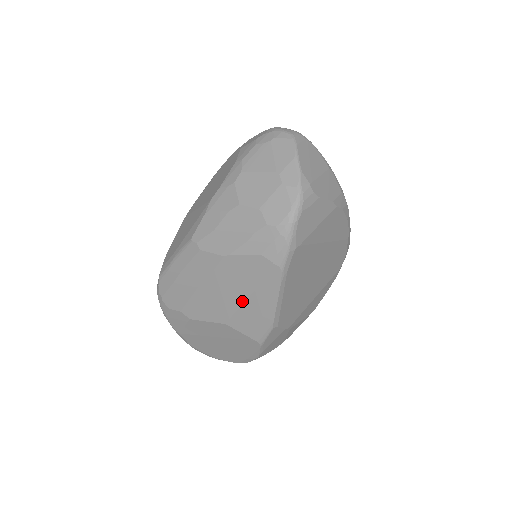
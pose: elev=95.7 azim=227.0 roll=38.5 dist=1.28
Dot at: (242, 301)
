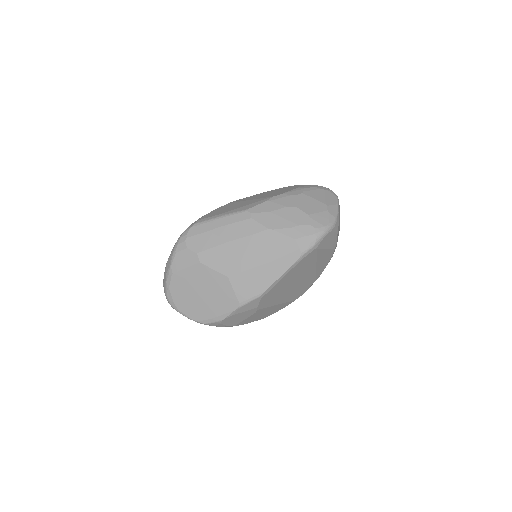
Dot at: (256, 265)
